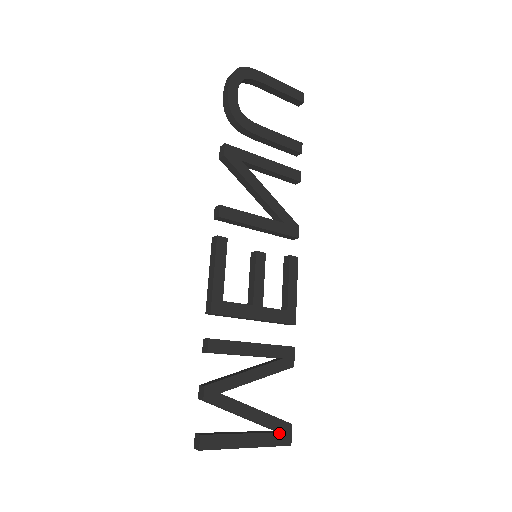
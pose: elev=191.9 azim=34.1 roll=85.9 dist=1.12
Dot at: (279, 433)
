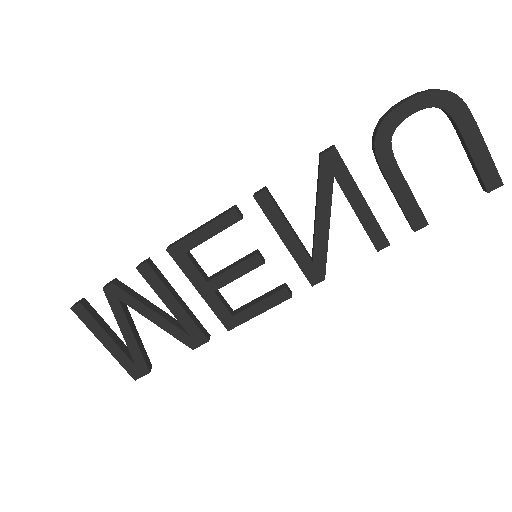
Dot at: (135, 365)
